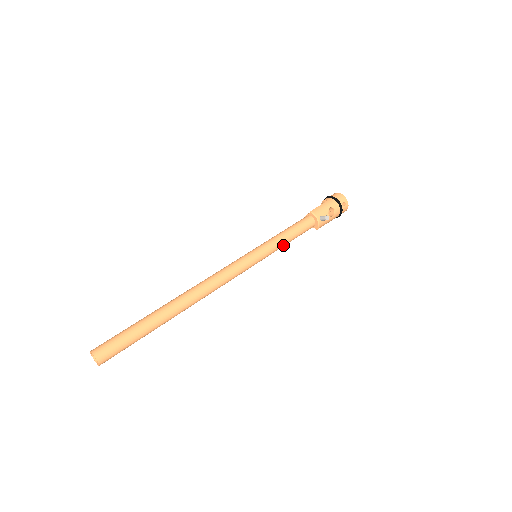
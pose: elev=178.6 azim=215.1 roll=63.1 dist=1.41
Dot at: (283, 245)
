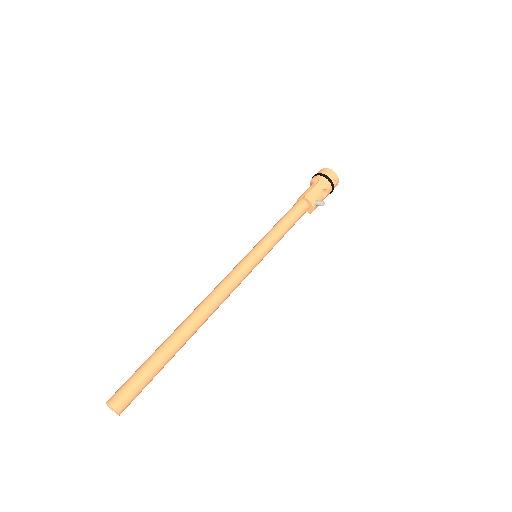
Dot at: occluded
